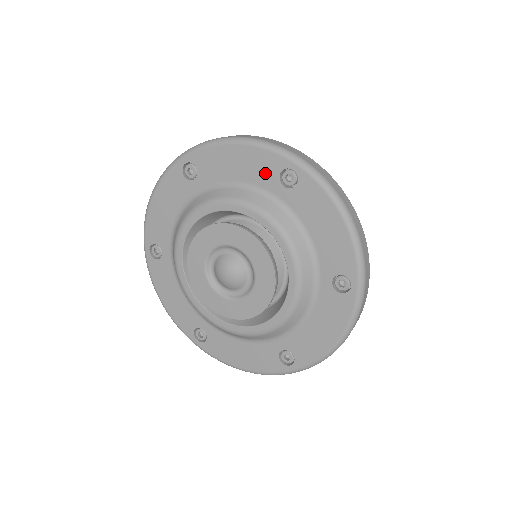
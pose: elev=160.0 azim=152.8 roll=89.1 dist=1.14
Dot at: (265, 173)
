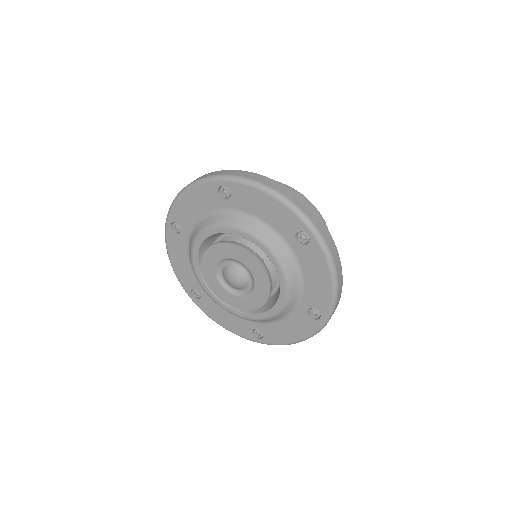
Dot at: (286, 226)
